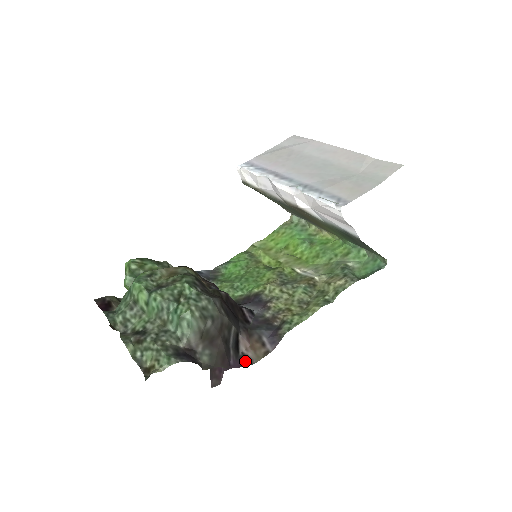
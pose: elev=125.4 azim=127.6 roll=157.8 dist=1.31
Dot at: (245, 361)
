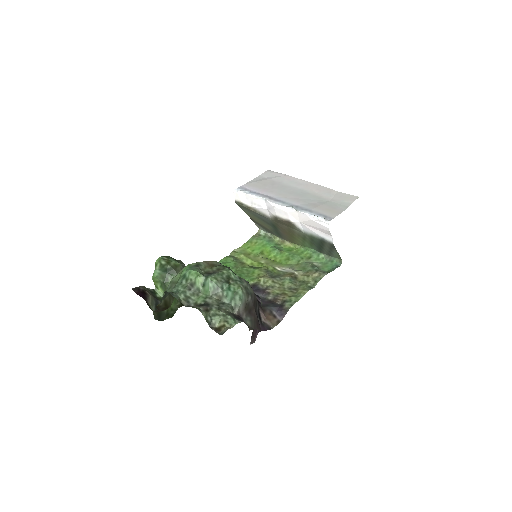
Dot at: (267, 327)
